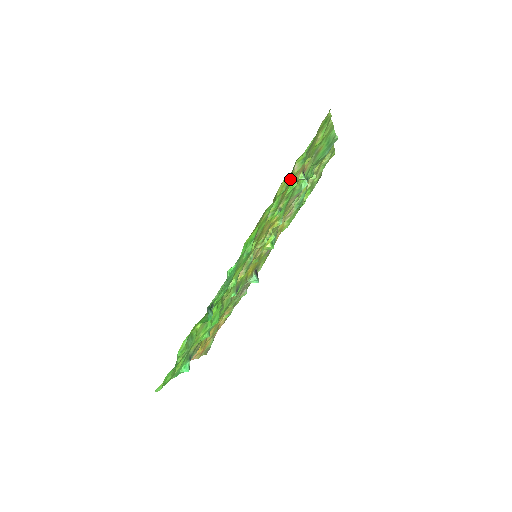
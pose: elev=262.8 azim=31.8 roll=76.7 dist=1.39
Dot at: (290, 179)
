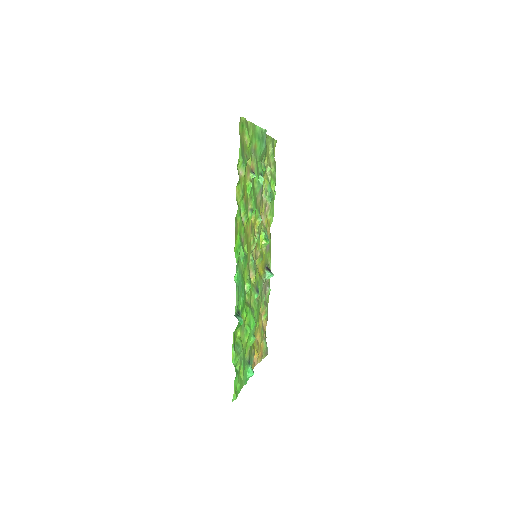
Dot at: (242, 183)
